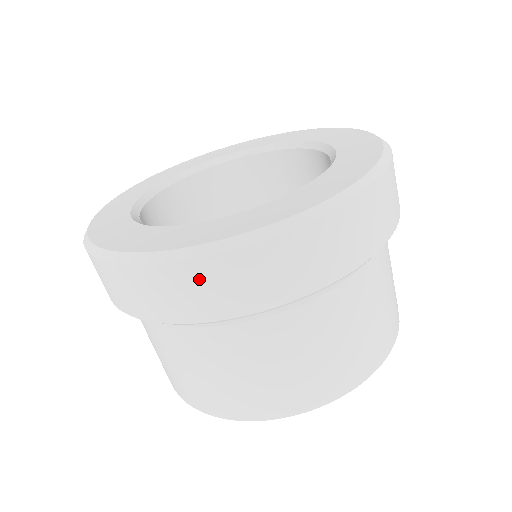
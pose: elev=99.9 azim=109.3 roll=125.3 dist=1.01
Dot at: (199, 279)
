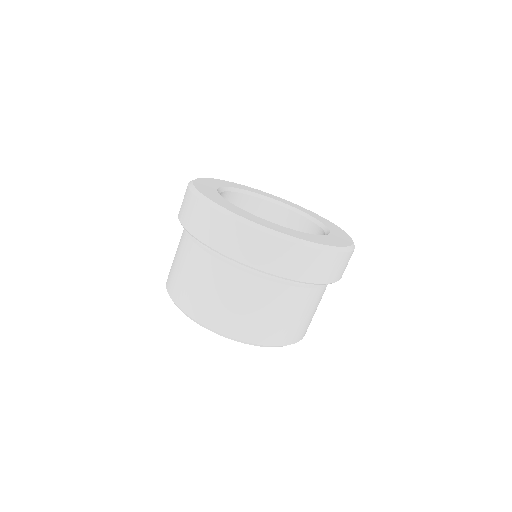
Dot at: (239, 234)
